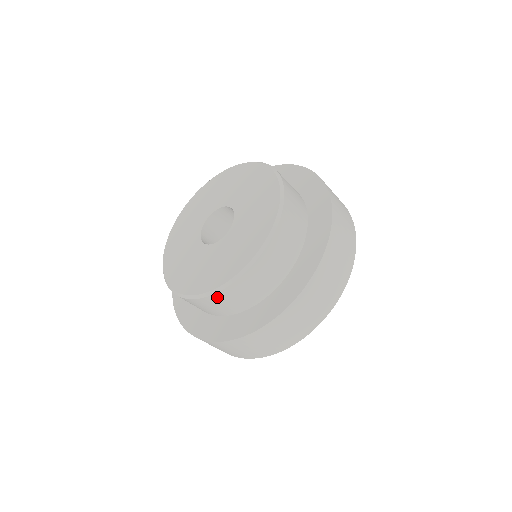
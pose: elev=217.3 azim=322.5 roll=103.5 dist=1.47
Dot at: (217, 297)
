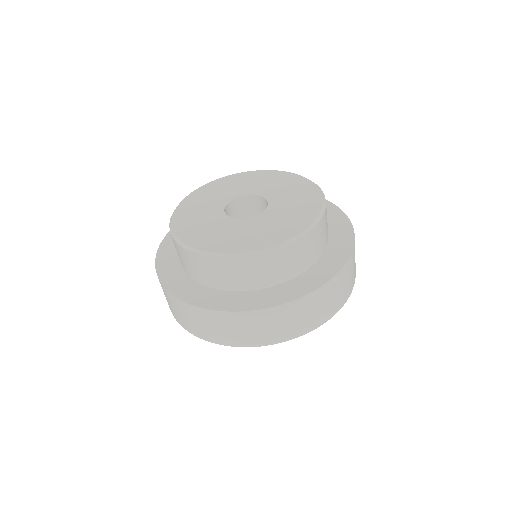
Dot at: (232, 262)
